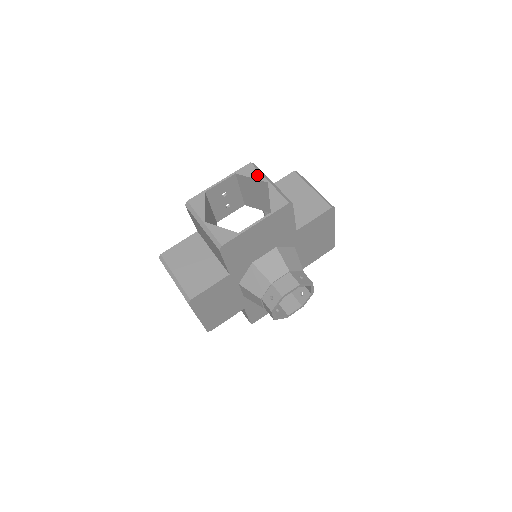
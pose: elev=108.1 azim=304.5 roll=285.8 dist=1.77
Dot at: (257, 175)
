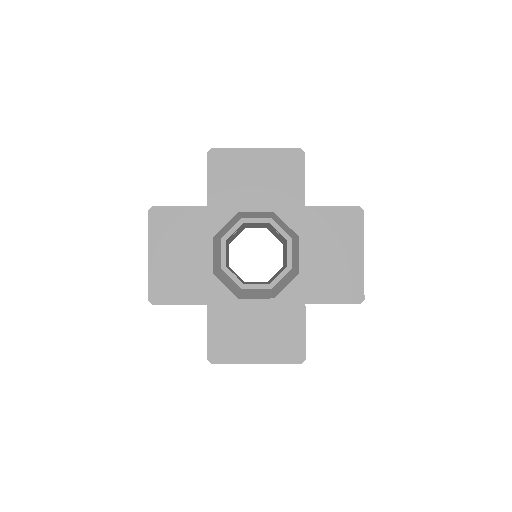
Dot at: occluded
